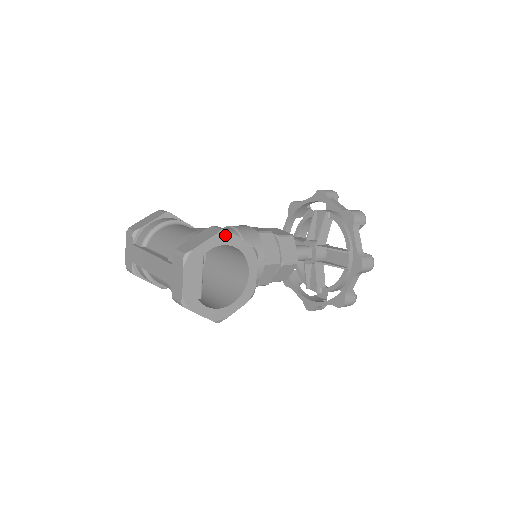
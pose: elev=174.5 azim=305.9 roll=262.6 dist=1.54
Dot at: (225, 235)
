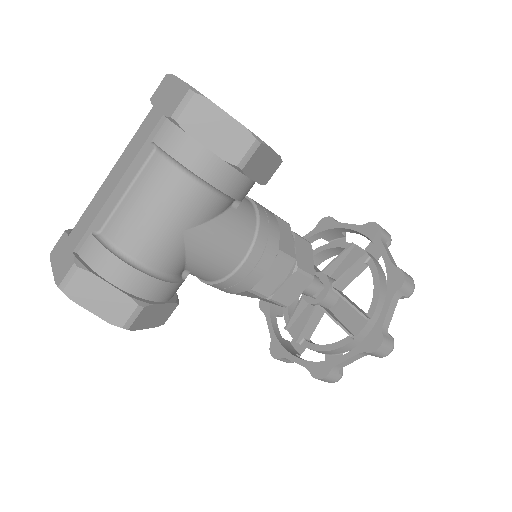
Dot at: occluded
